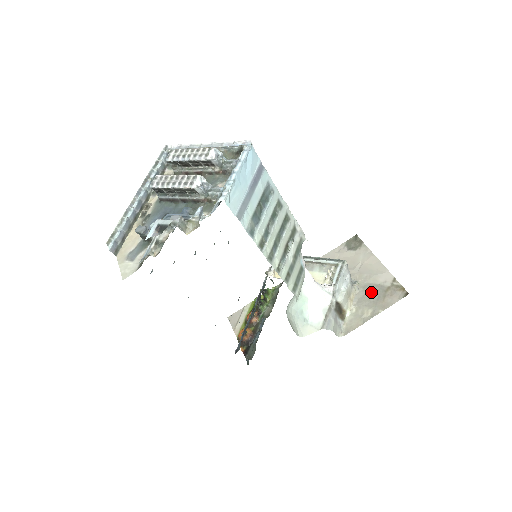
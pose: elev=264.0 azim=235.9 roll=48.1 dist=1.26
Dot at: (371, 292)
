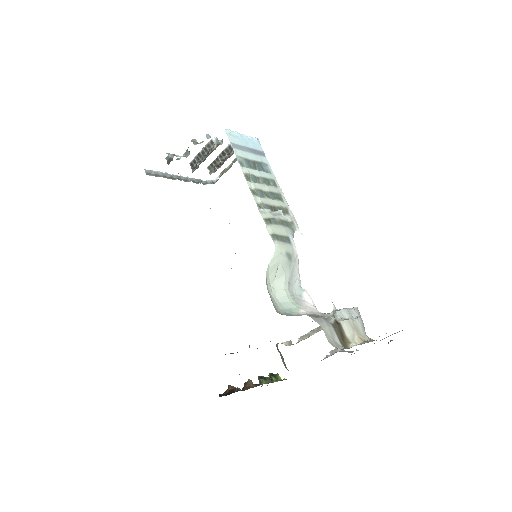
Dot at: occluded
